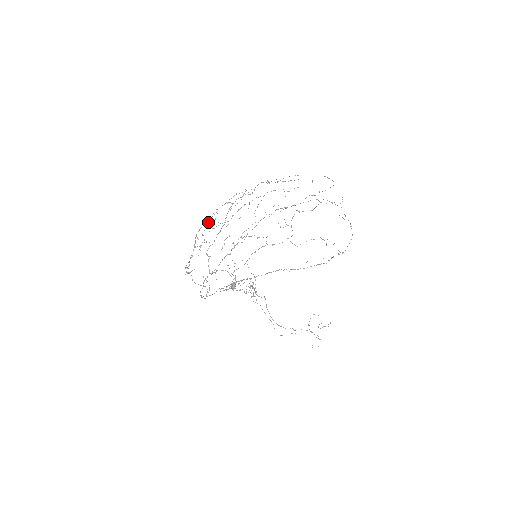
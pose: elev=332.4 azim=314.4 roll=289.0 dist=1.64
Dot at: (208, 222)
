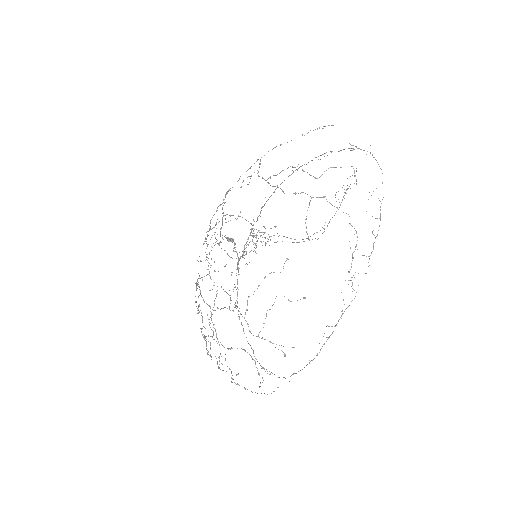
Dot at: occluded
